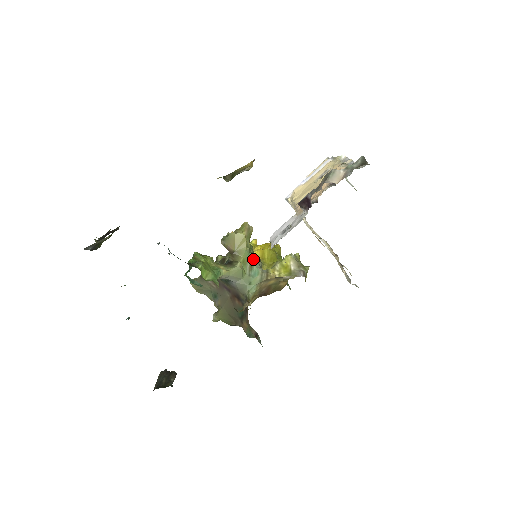
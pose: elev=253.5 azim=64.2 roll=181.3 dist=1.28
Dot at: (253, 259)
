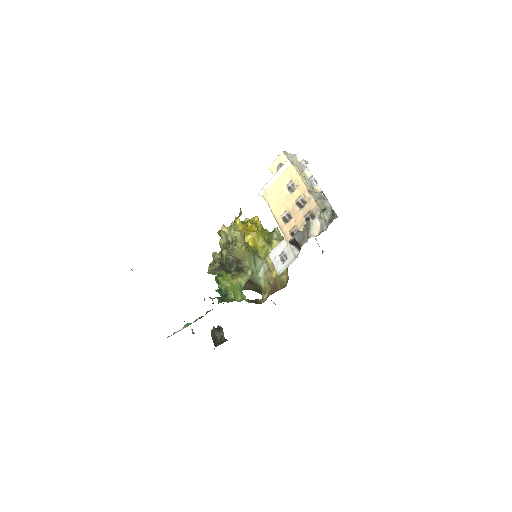
Dot at: (254, 257)
